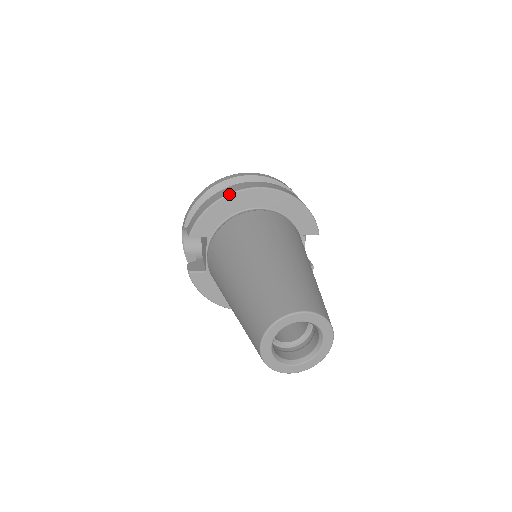
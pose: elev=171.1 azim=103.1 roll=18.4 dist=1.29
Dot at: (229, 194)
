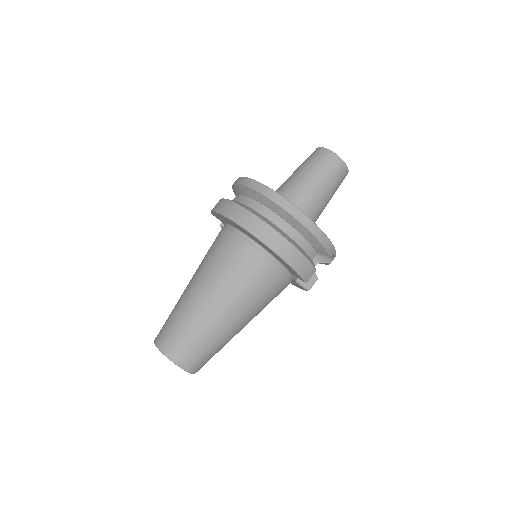
Dot at: (226, 217)
